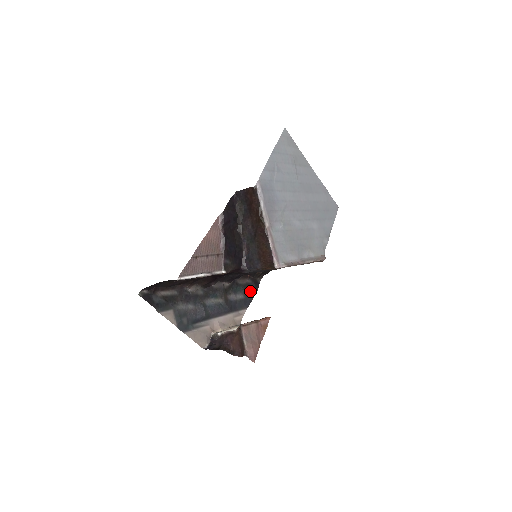
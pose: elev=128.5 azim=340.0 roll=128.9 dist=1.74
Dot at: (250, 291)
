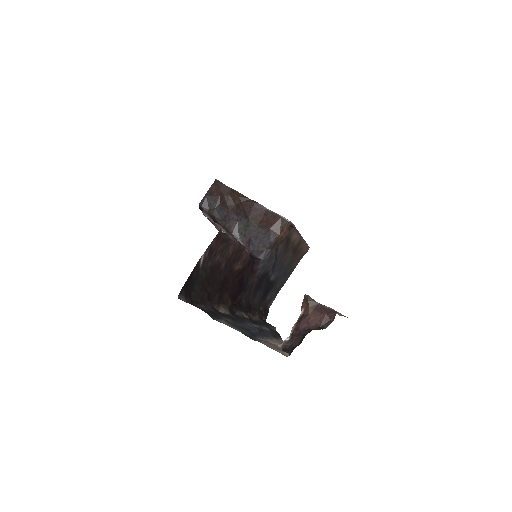
Dot at: (269, 327)
